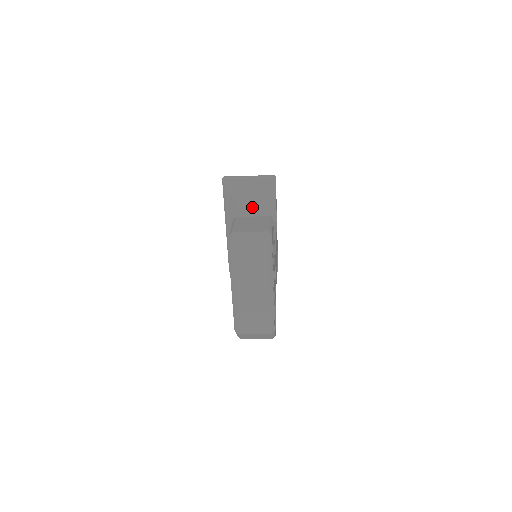
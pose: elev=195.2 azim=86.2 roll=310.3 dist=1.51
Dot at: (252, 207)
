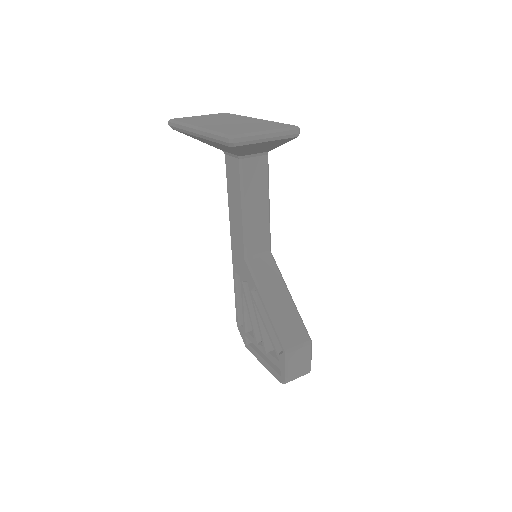
Dot at: occluded
